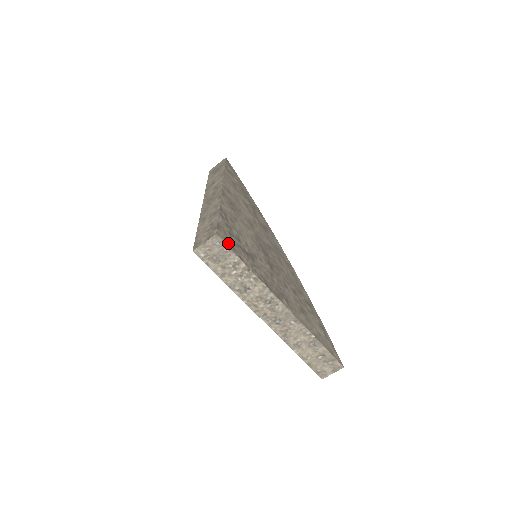
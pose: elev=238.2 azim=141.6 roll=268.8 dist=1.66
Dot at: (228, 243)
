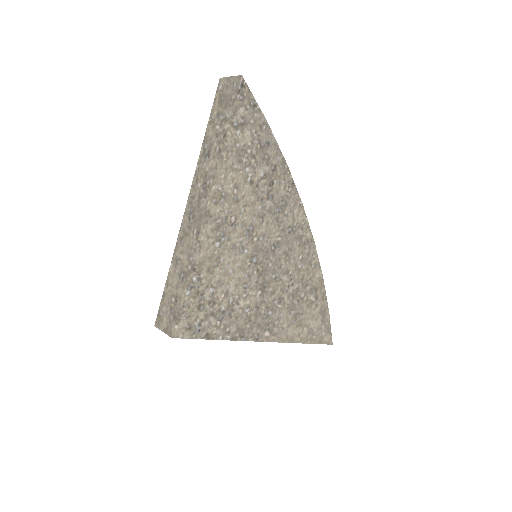
Dot at: (190, 332)
